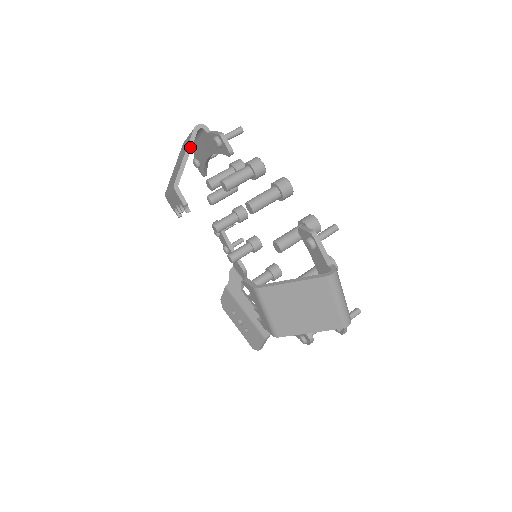
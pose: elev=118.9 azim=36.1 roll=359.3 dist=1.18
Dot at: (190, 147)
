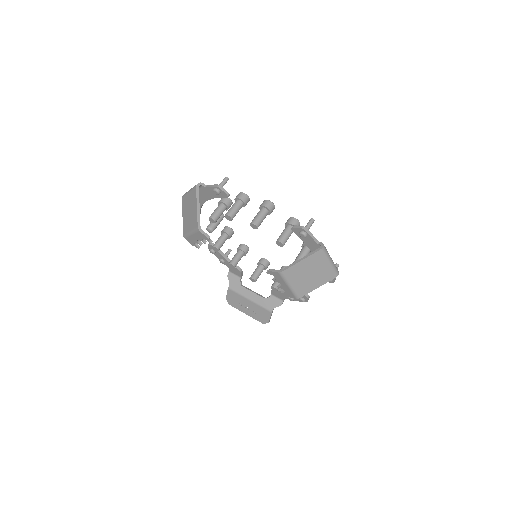
Dot at: (198, 200)
